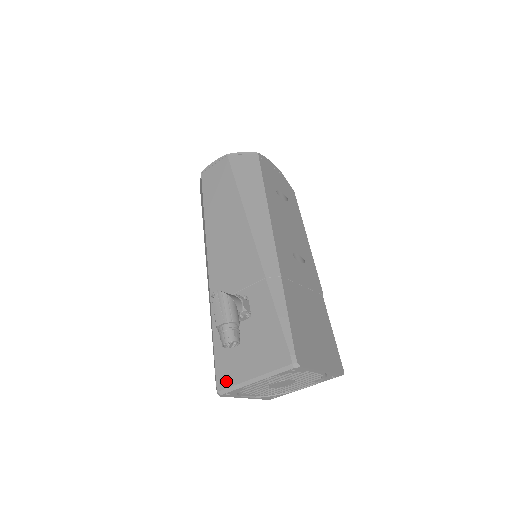
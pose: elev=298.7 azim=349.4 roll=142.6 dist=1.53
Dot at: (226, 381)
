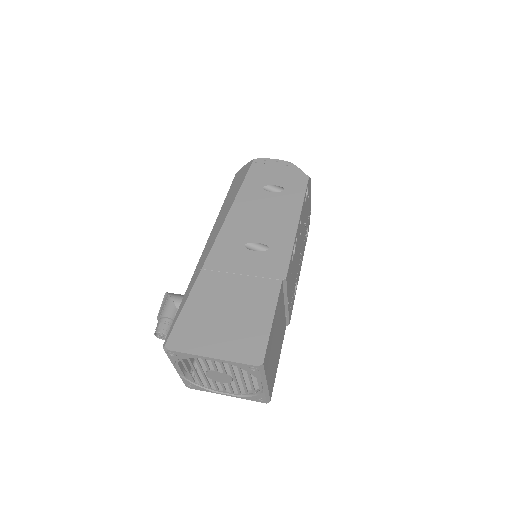
Dot at: occluded
